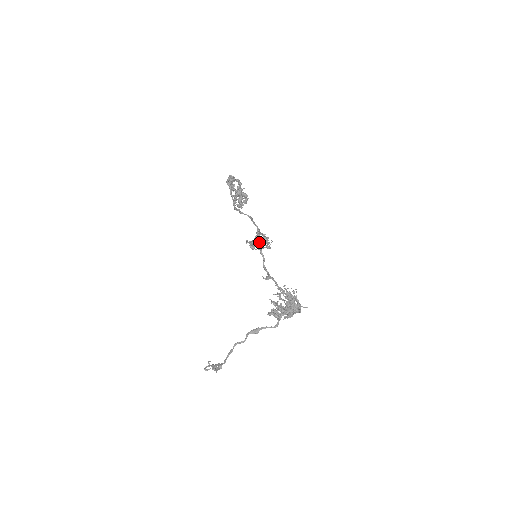
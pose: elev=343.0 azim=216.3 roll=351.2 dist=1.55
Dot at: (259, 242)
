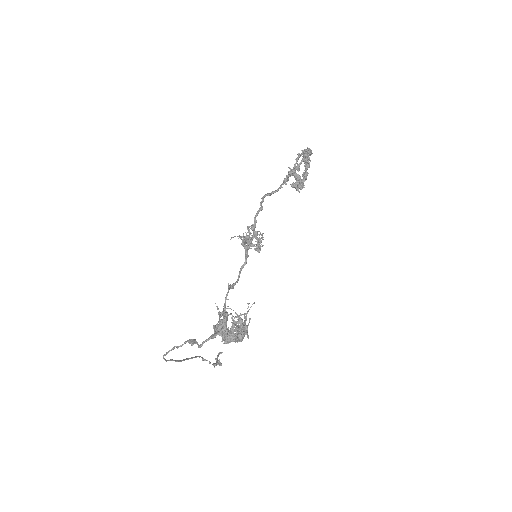
Dot at: (258, 240)
